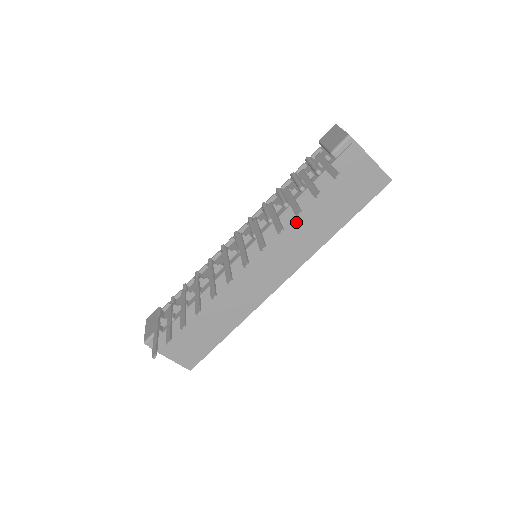
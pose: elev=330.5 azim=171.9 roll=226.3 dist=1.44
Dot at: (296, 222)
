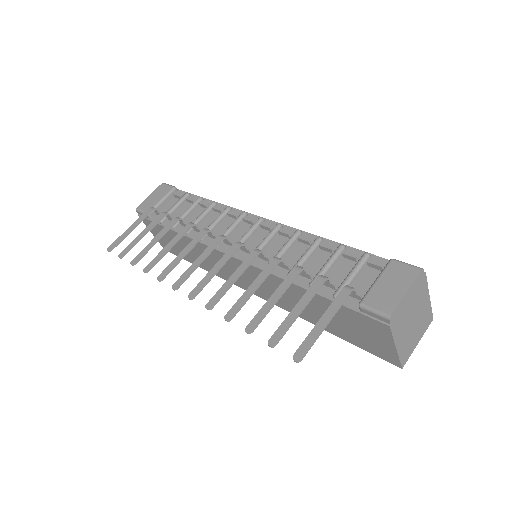
Dot at: (290, 292)
